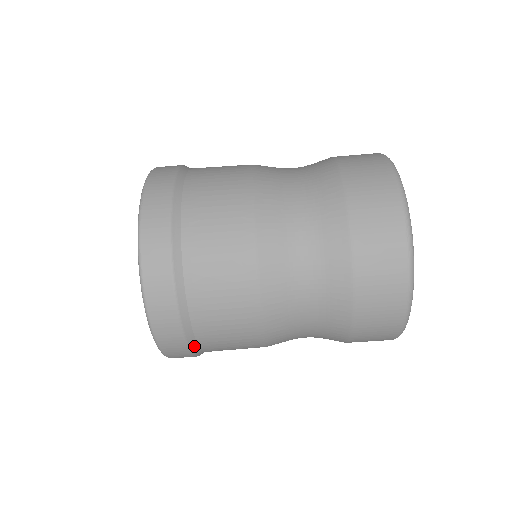
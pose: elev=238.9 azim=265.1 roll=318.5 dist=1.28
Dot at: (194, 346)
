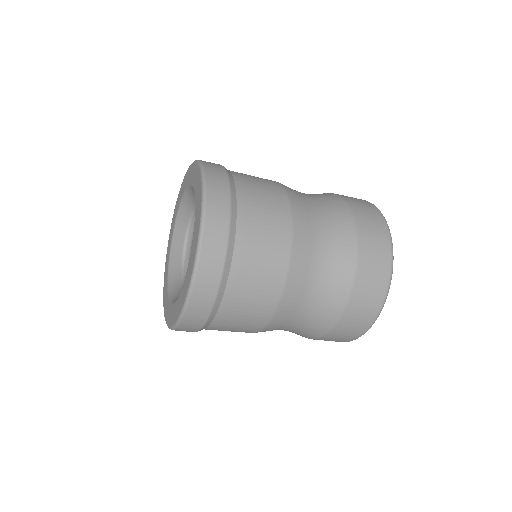
Dot at: occluded
